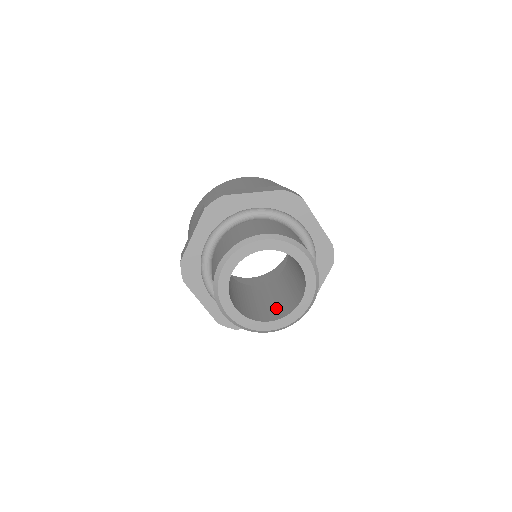
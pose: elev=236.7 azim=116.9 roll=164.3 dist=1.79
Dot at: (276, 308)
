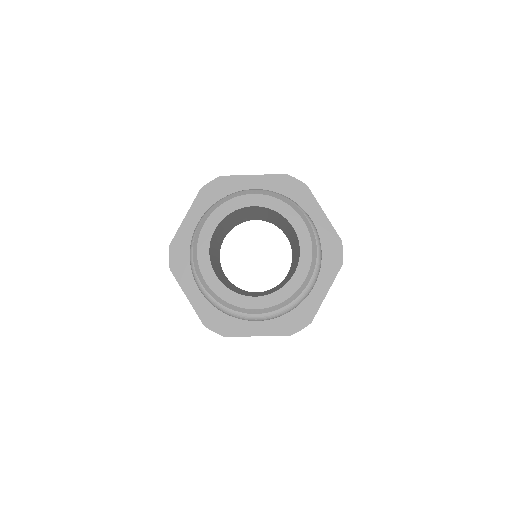
Dot at: occluded
